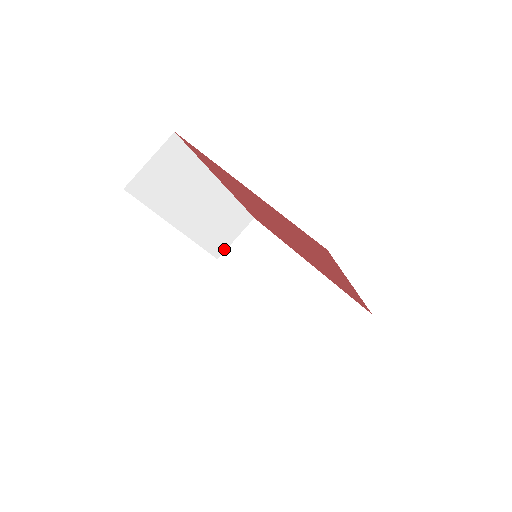
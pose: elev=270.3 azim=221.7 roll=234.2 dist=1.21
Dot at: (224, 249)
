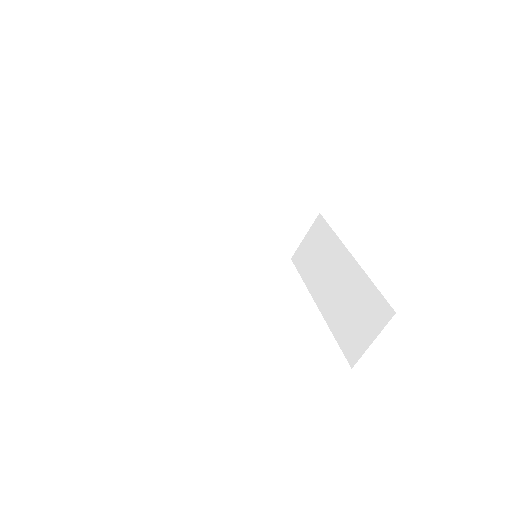
Dot at: (148, 199)
